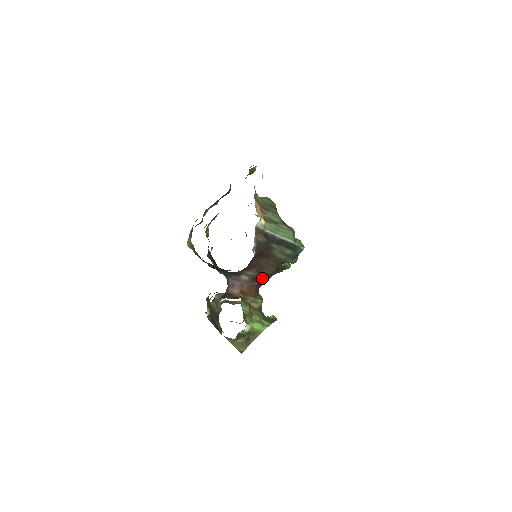
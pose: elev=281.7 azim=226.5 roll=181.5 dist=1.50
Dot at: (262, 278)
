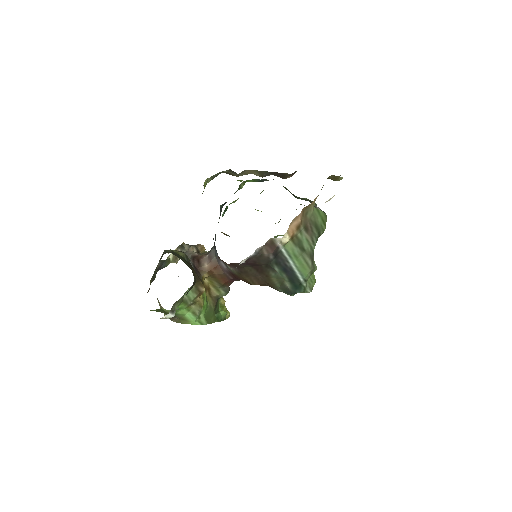
Dot at: occluded
